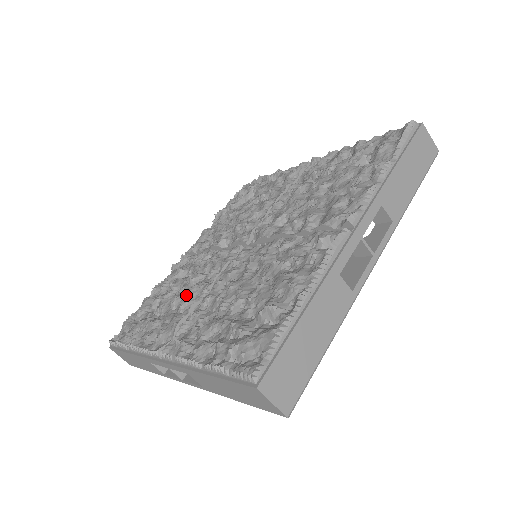
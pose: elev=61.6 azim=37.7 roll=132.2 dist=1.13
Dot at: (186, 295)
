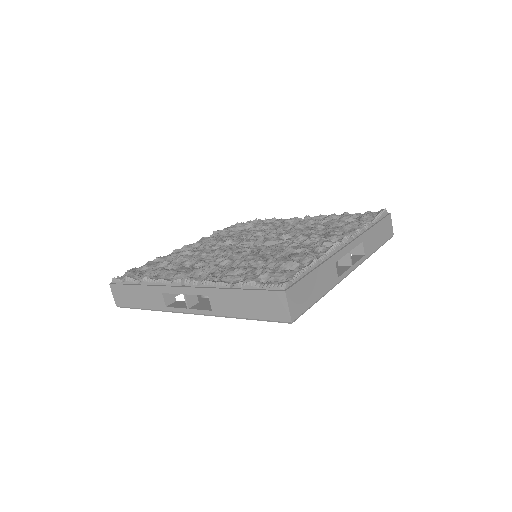
Dot at: (201, 259)
